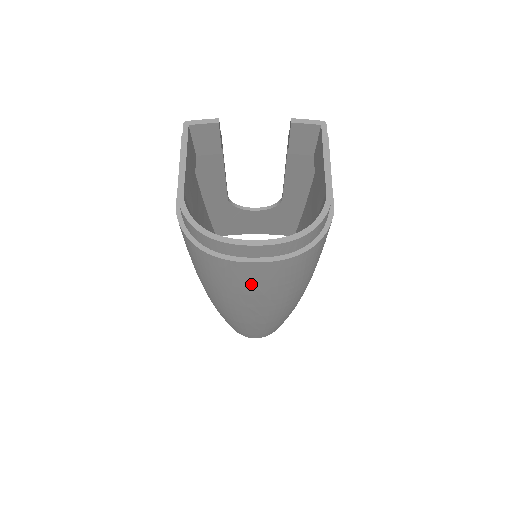
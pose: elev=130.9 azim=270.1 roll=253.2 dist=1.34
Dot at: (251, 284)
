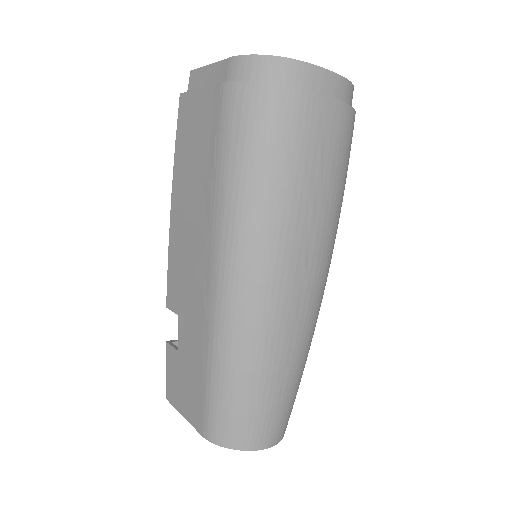
Dot at: (317, 155)
